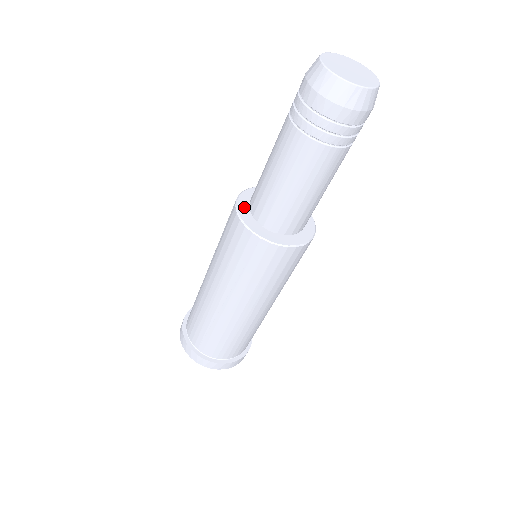
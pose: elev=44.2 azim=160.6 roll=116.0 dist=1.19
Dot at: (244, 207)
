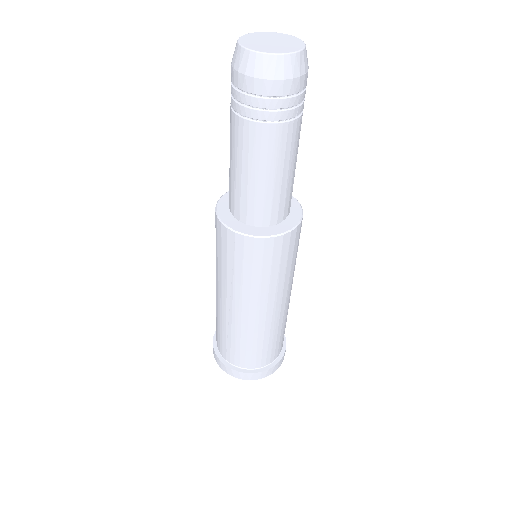
Dot at: (224, 206)
